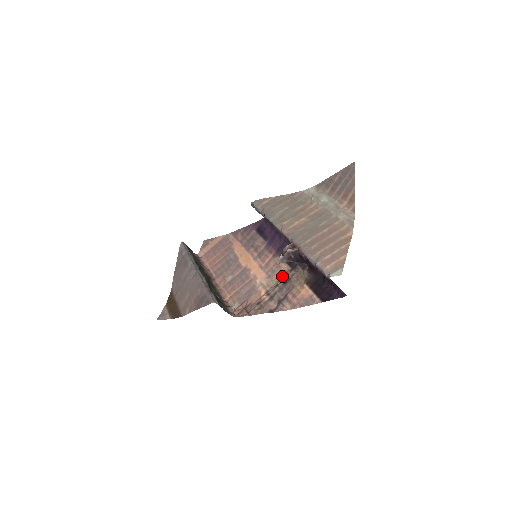
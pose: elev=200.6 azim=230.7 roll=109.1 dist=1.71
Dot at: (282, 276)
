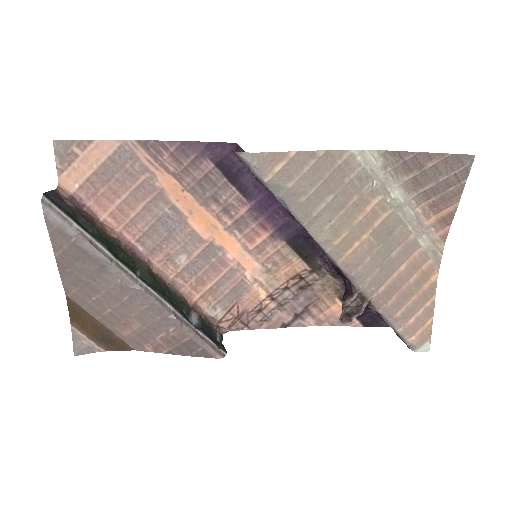
Dot at: (295, 277)
